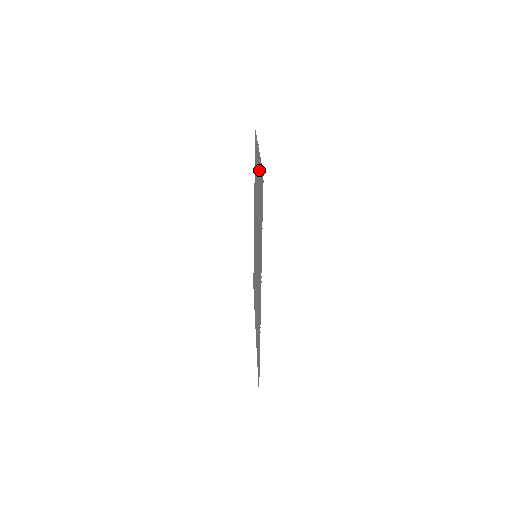
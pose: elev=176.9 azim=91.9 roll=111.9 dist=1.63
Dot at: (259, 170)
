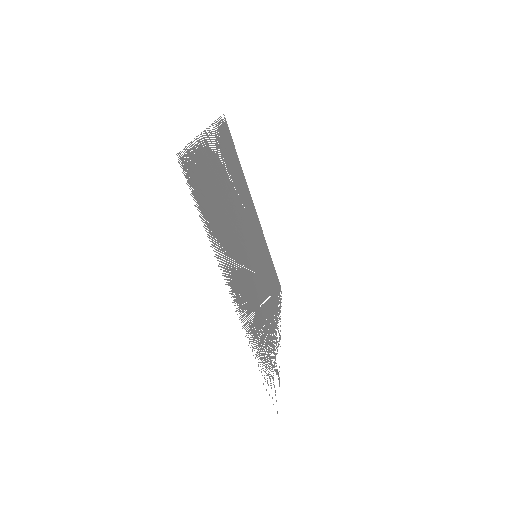
Dot at: (204, 155)
